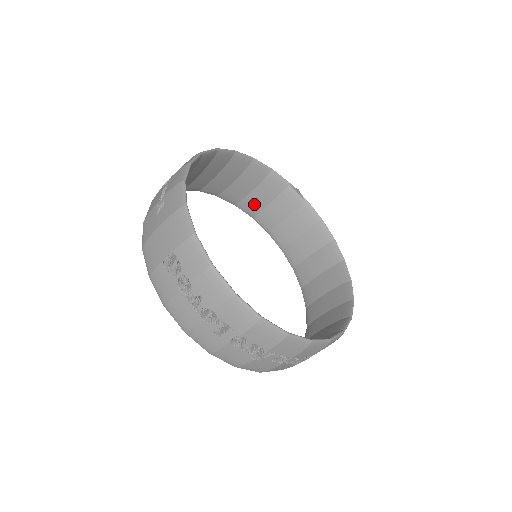
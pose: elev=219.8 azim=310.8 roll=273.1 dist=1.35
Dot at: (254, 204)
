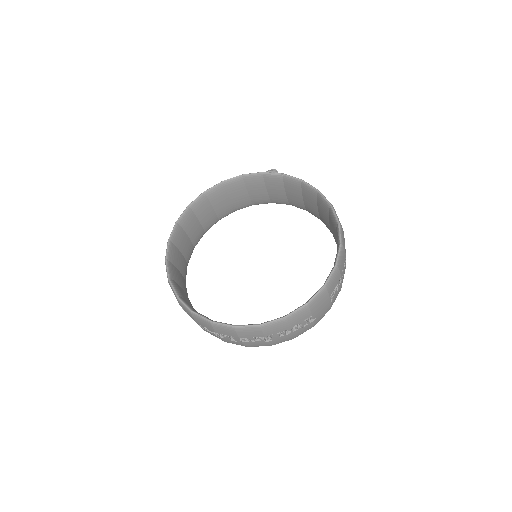
Dot at: (260, 198)
